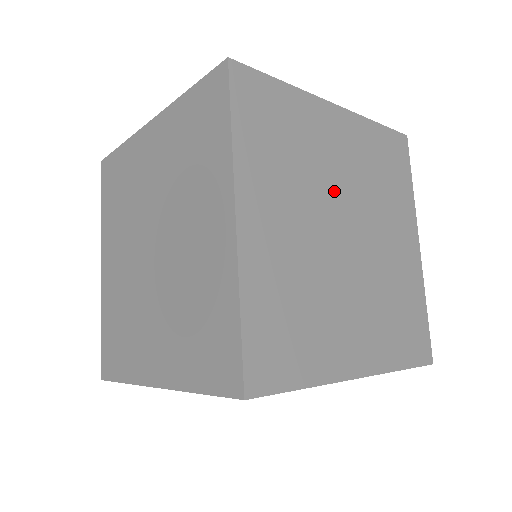
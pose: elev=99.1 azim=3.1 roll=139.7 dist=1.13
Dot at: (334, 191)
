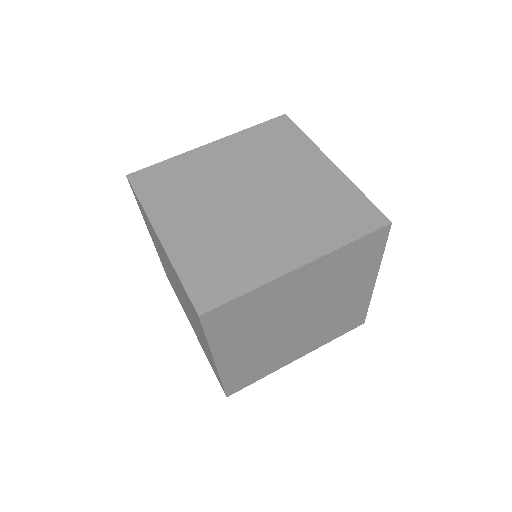
Dot at: occluded
